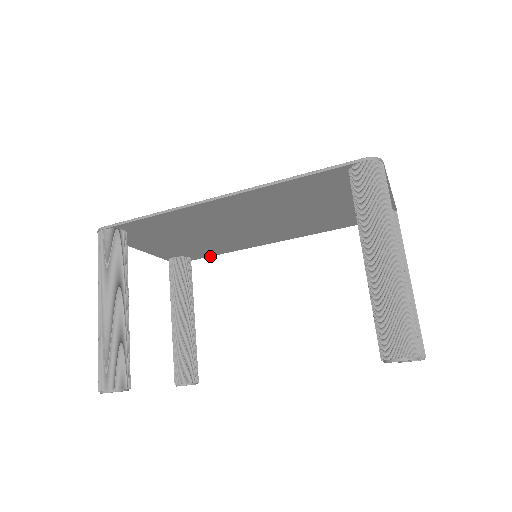
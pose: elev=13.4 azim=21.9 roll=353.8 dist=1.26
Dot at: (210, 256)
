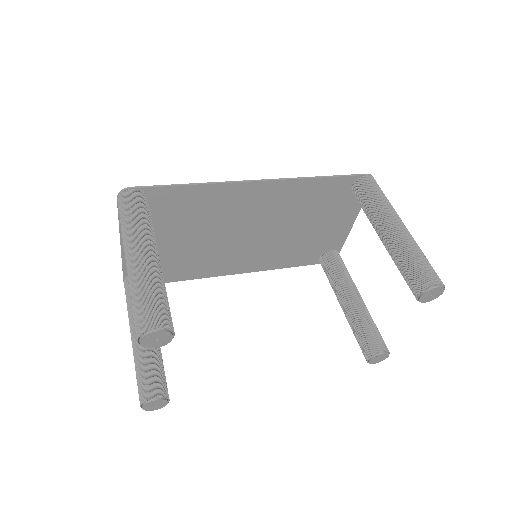
Dot at: (166, 282)
